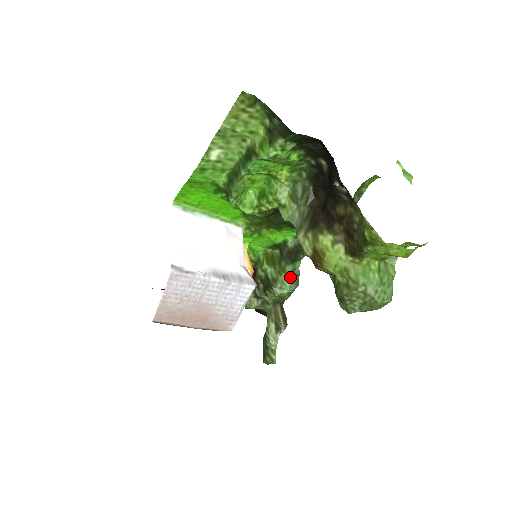
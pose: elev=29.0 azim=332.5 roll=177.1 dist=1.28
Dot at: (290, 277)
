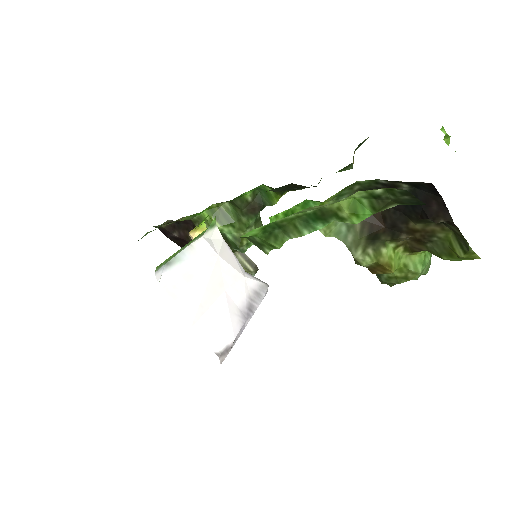
Dot at: occluded
